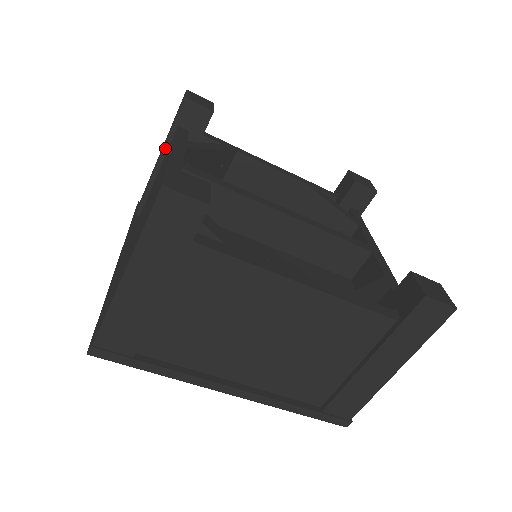
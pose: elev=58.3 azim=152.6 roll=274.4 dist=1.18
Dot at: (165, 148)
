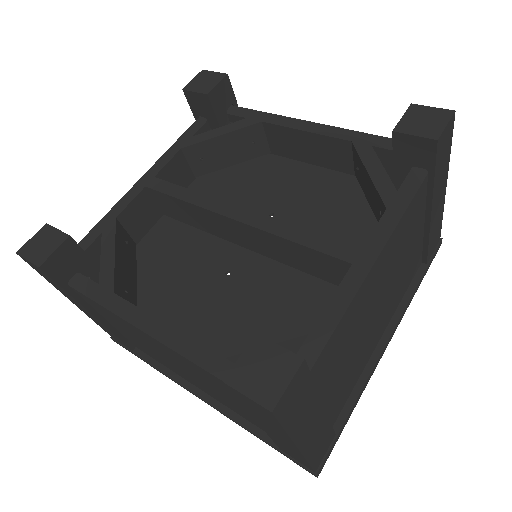
Dot at: occluded
